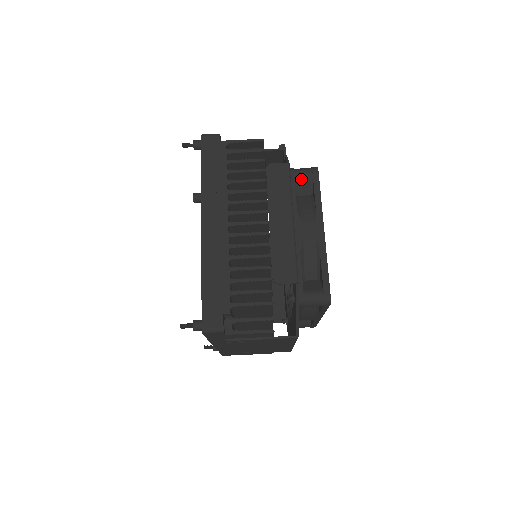
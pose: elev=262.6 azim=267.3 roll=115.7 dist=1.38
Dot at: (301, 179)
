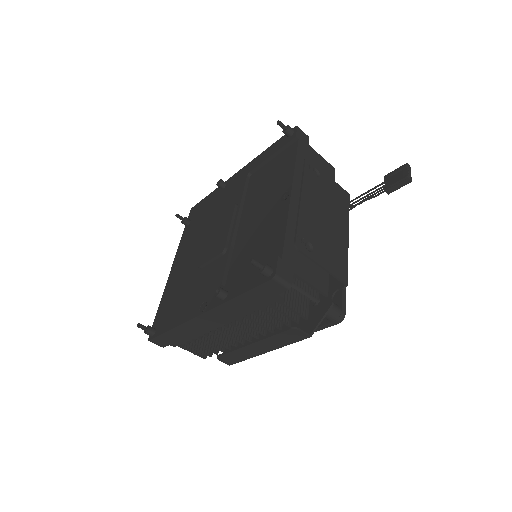
Dot at: occluded
